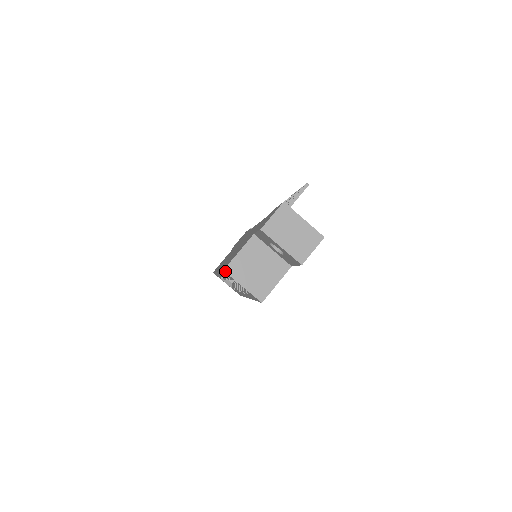
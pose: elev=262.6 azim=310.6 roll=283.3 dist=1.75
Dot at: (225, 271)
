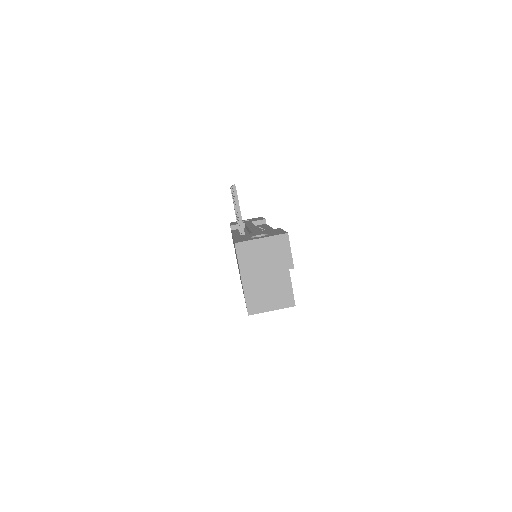
Dot at: occluded
